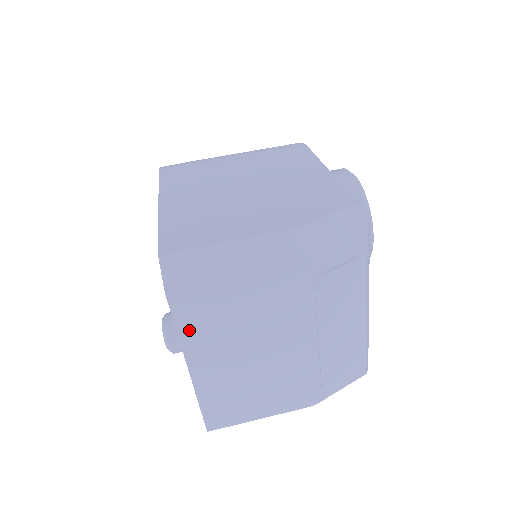
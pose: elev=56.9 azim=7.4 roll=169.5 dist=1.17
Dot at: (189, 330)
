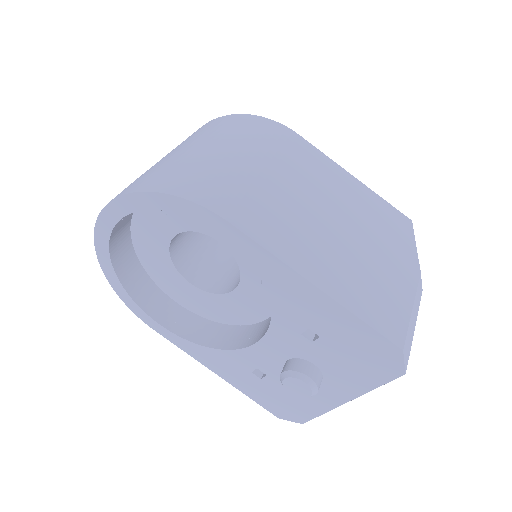
Dot at: occluded
